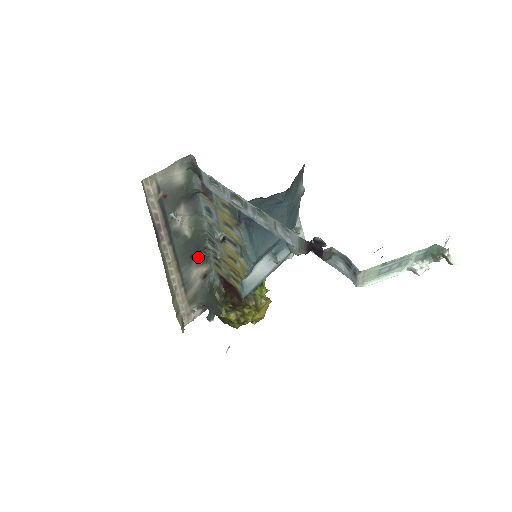
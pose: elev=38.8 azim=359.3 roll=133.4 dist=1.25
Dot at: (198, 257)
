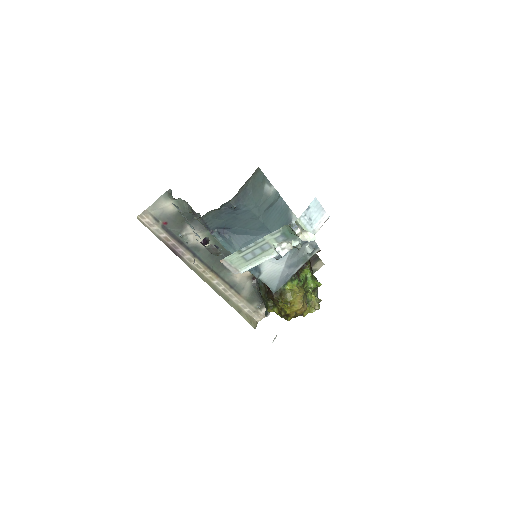
Dot at: occluded
